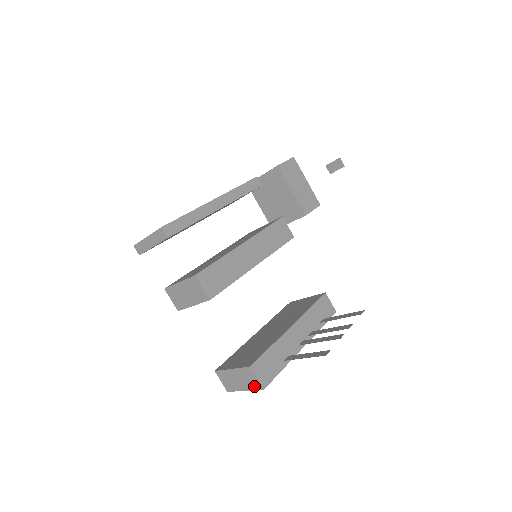
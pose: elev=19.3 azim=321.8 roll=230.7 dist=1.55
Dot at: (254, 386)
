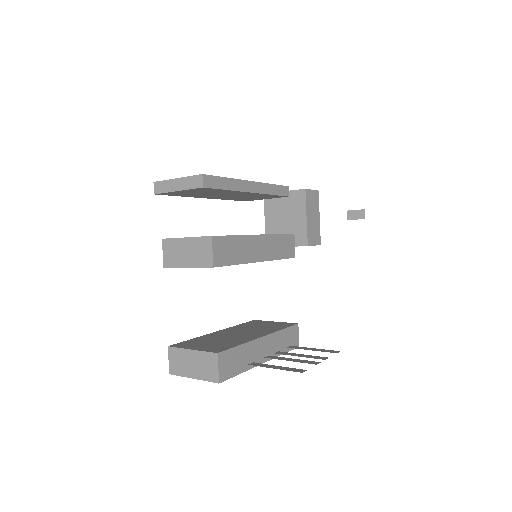
Dot at: (209, 376)
